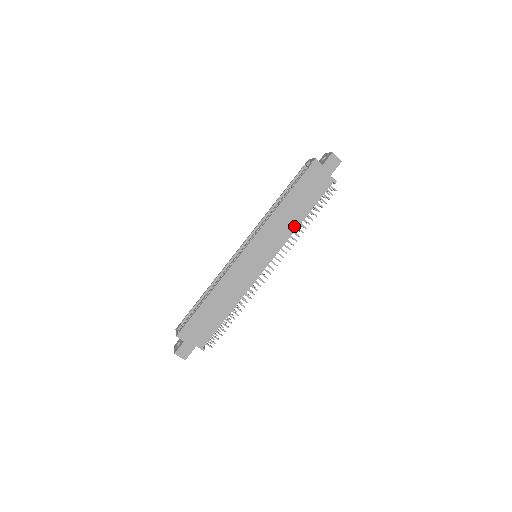
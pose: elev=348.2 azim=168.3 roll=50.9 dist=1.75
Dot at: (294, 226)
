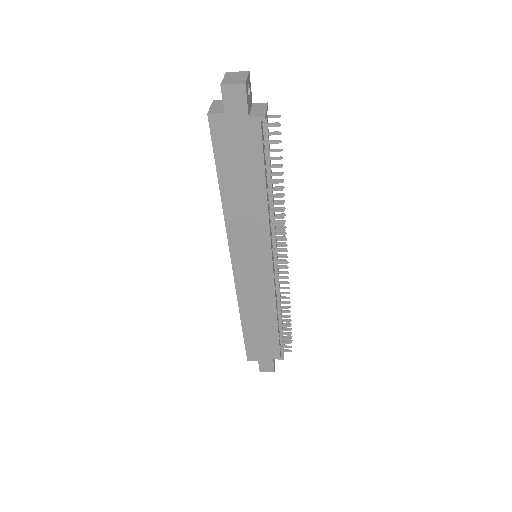
Dot at: (262, 209)
